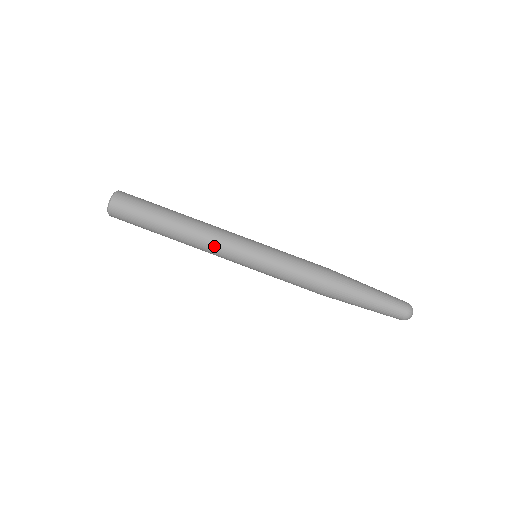
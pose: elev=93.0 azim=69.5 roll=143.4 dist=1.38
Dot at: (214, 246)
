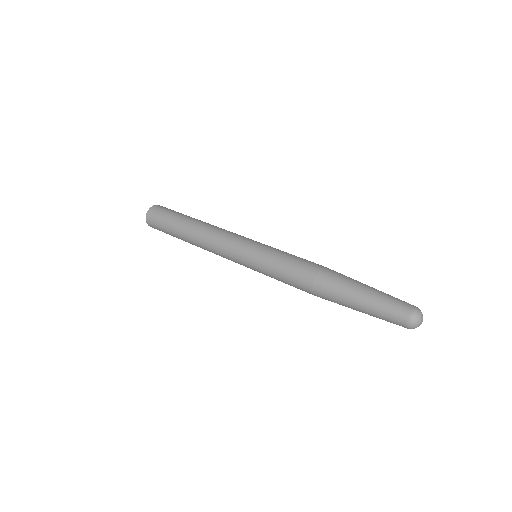
Dot at: (219, 236)
